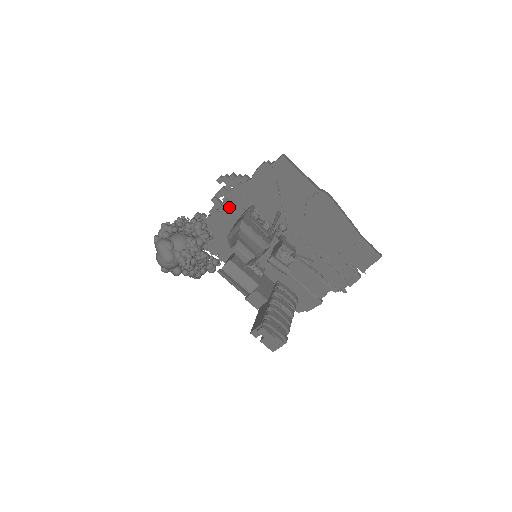
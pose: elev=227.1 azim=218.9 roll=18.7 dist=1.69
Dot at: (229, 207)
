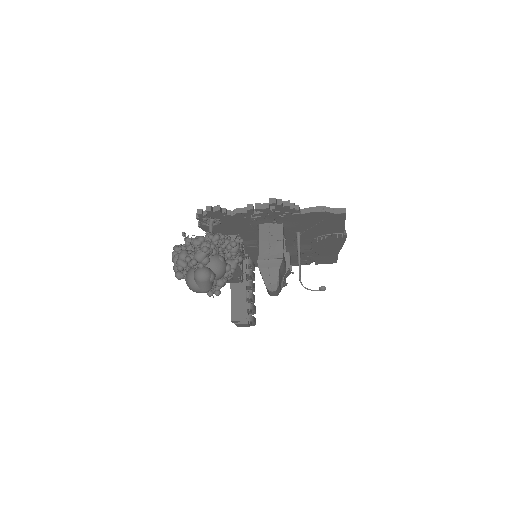
Dot at: (259, 217)
